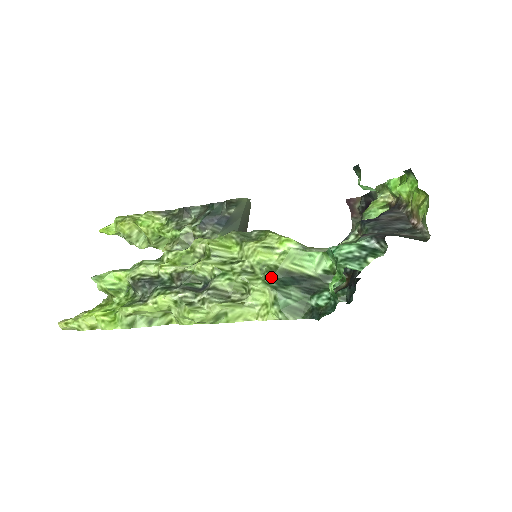
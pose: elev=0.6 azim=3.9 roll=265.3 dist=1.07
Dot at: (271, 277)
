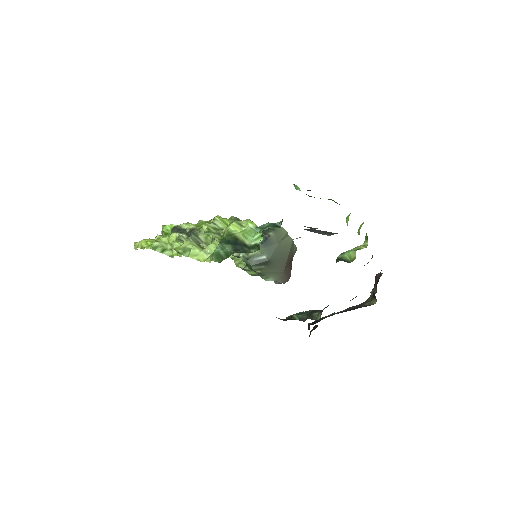
Dot at: (226, 238)
